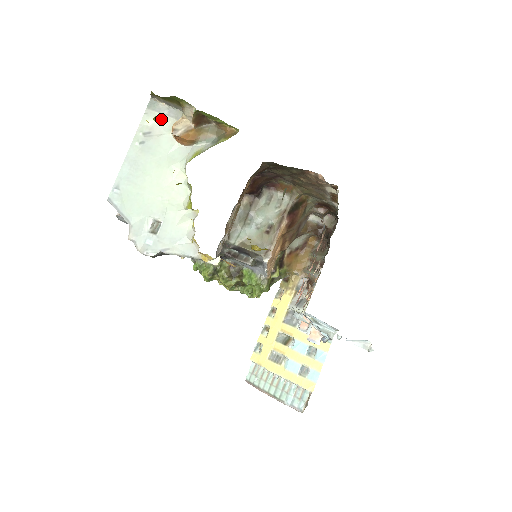
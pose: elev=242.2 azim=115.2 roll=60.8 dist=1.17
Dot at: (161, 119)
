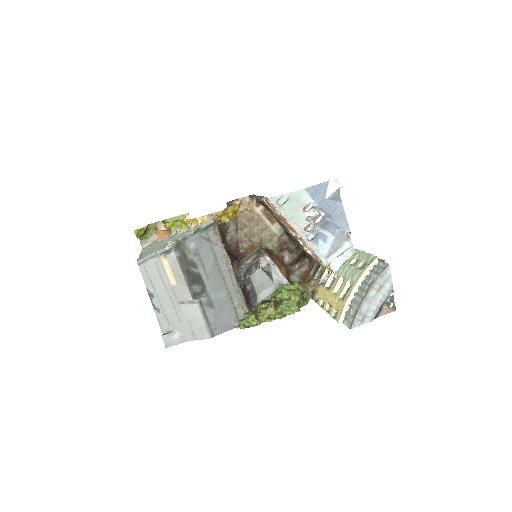
Dot at: (151, 245)
